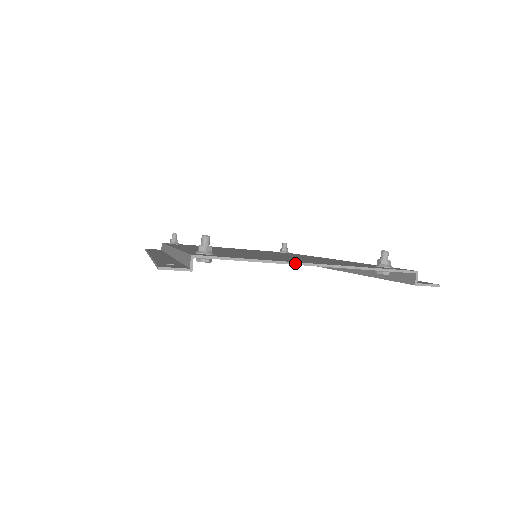
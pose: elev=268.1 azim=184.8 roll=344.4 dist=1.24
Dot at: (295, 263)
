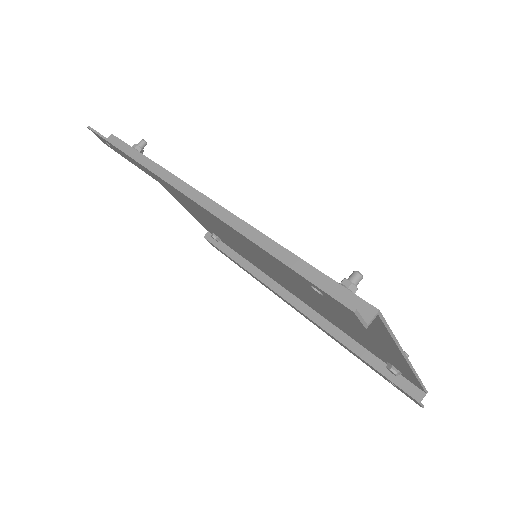
Dot at: (405, 355)
